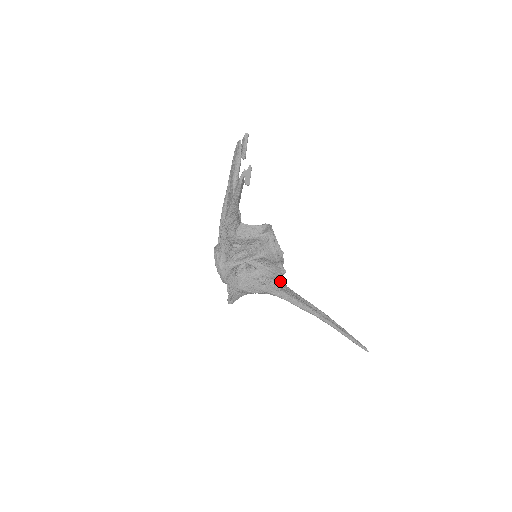
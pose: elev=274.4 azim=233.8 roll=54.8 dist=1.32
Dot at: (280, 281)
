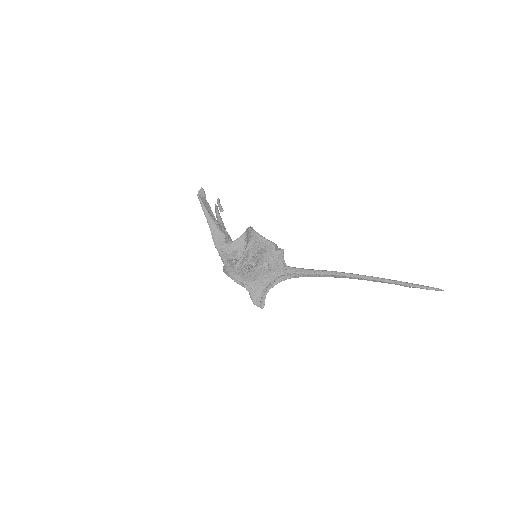
Dot at: occluded
